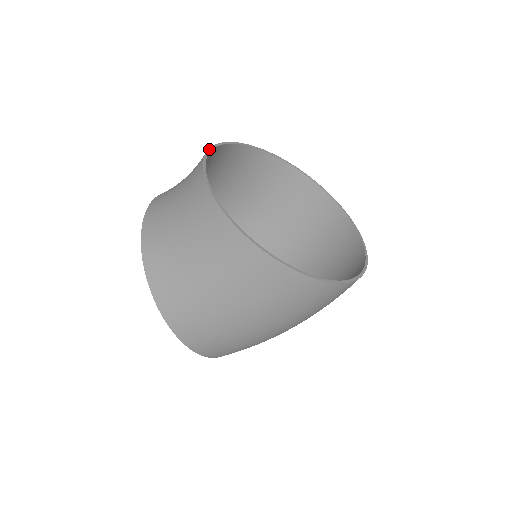
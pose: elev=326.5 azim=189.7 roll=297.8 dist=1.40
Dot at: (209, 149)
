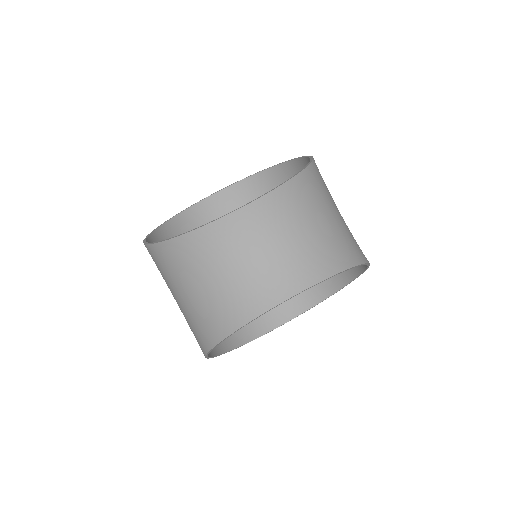
Dot at: (299, 293)
